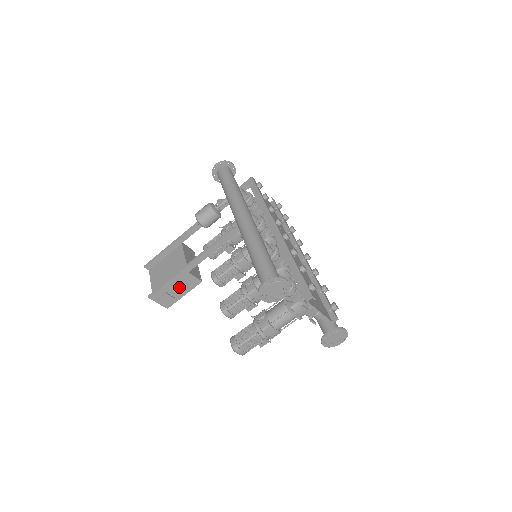
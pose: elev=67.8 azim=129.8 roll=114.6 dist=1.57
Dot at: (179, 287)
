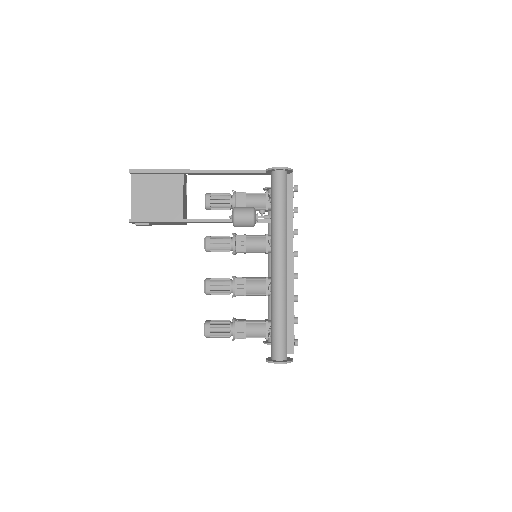
Dot at: (164, 223)
